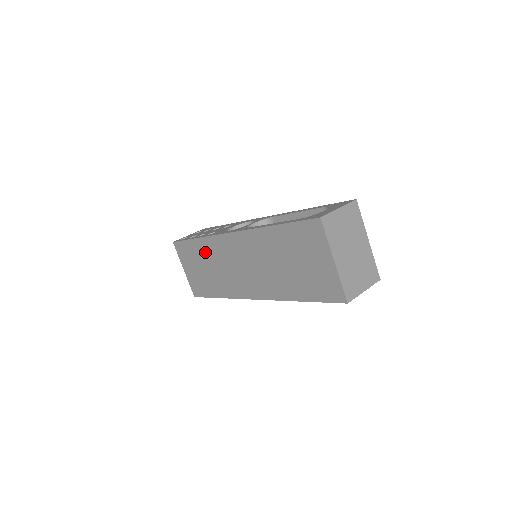
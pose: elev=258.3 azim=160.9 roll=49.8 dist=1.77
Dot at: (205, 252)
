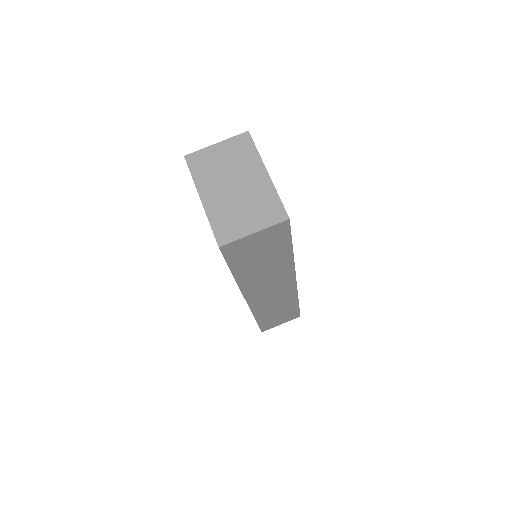
Dot at: occluded
